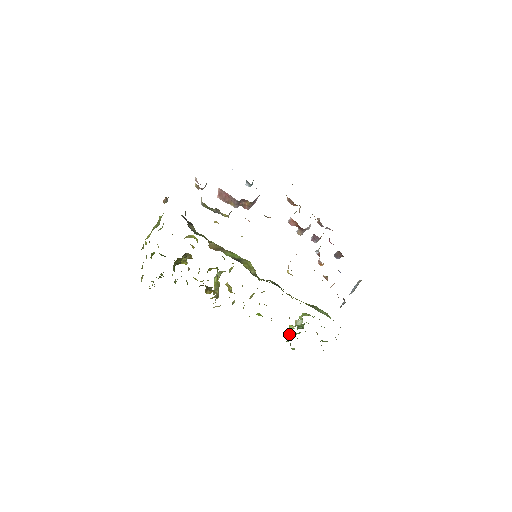
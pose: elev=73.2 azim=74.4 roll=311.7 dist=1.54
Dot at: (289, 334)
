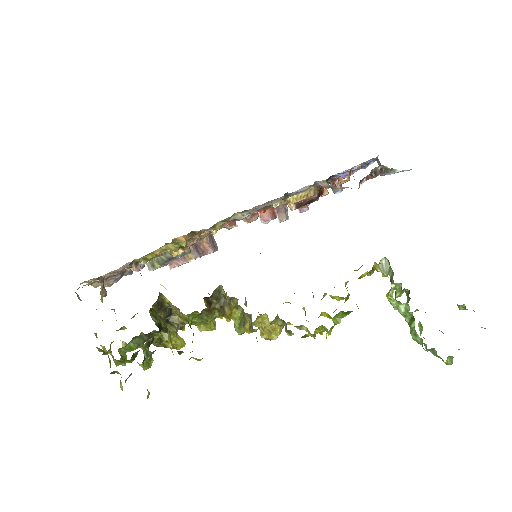
Dot at: (409, 326)
